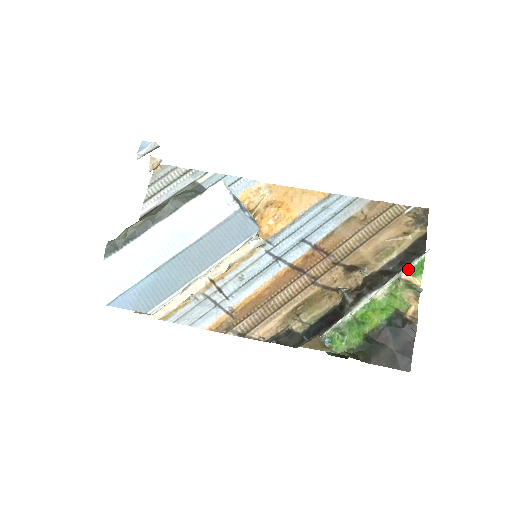
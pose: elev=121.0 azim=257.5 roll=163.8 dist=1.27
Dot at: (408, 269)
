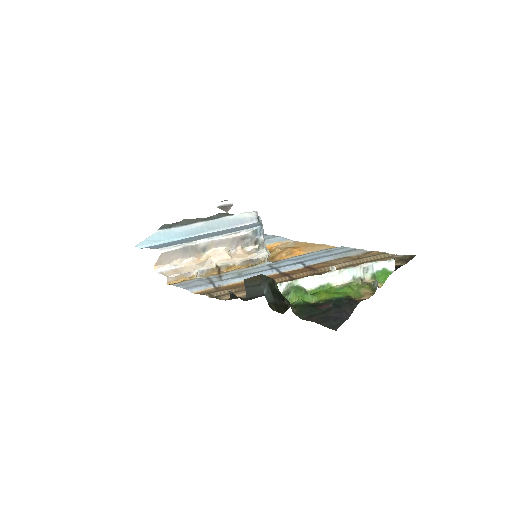
Dot at: (373, 274)
